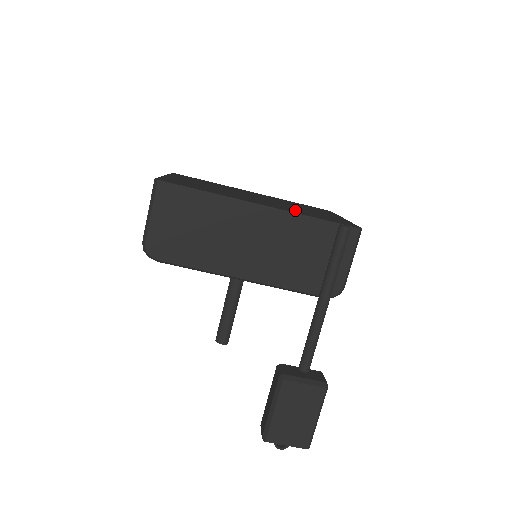
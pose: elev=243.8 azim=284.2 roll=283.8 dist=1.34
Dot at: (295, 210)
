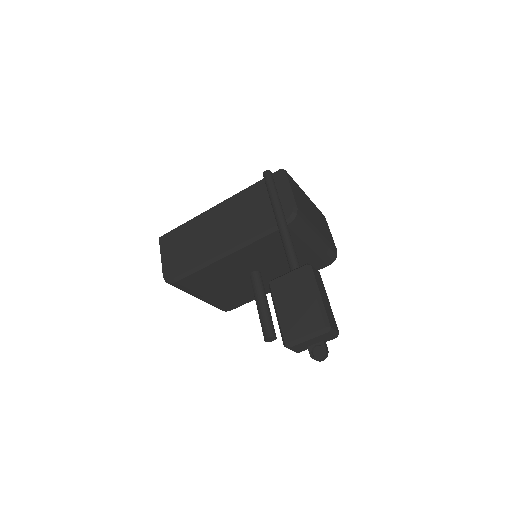
Dot at: occluded
